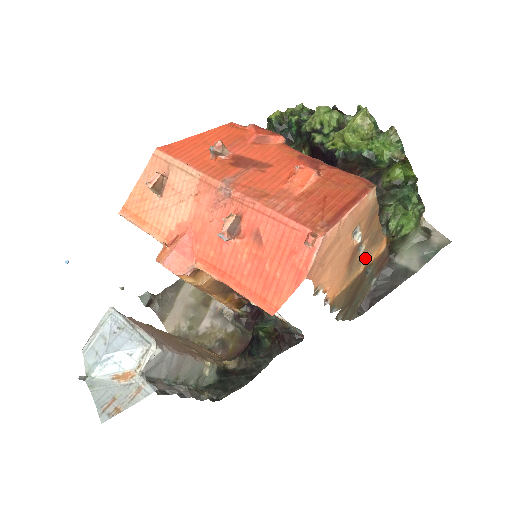
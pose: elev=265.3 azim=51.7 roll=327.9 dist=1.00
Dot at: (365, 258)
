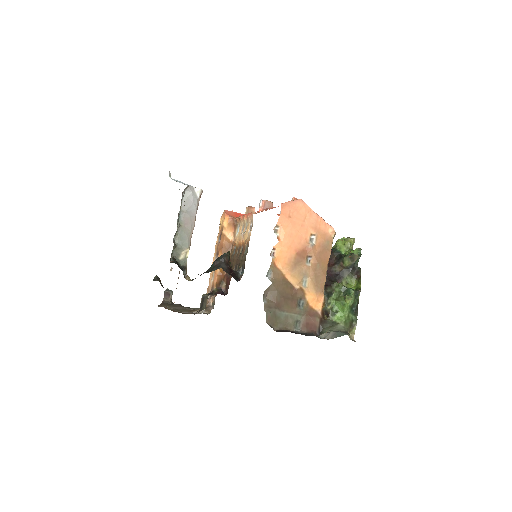
Dot at: (305, 283)
